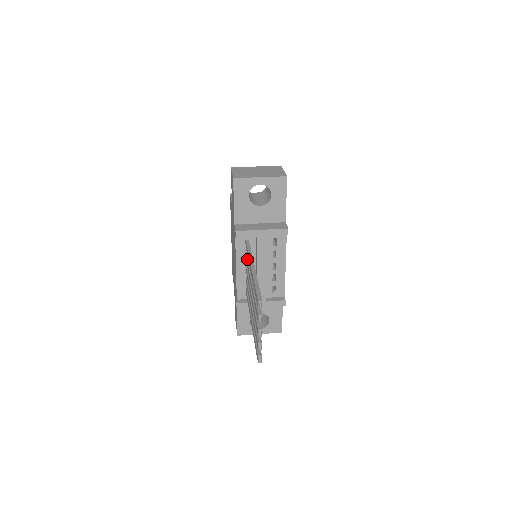
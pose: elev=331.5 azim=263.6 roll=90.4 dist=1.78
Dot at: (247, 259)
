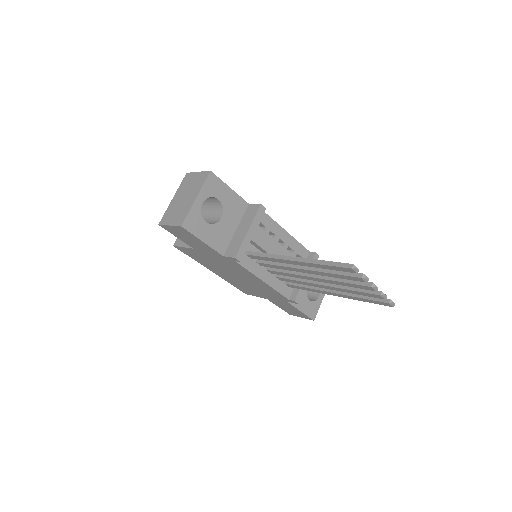
Dot at: (267, 264)
